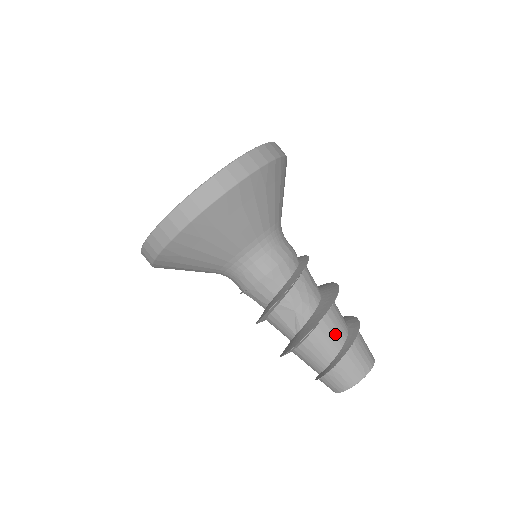
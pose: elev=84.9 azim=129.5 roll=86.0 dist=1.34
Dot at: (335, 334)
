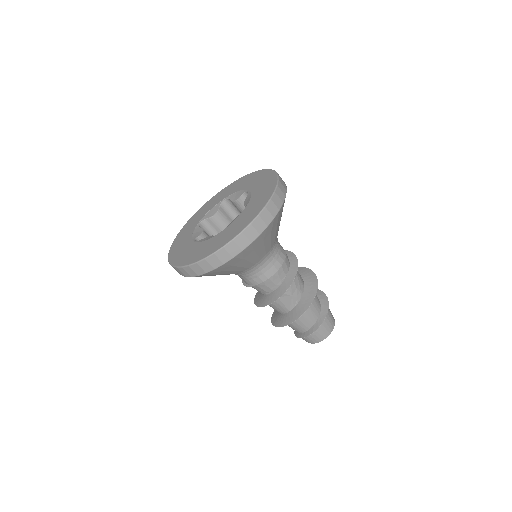
Dot at: (316, 307)
